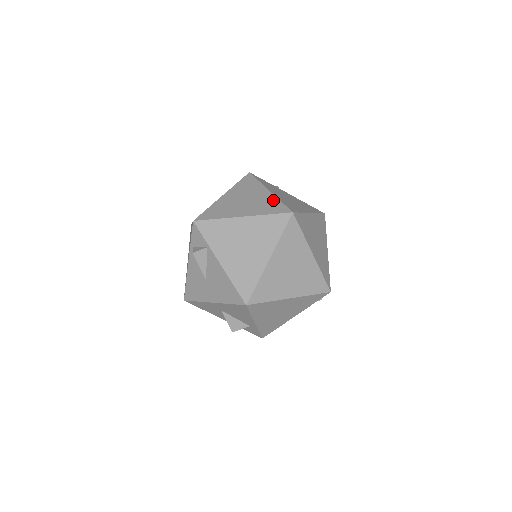
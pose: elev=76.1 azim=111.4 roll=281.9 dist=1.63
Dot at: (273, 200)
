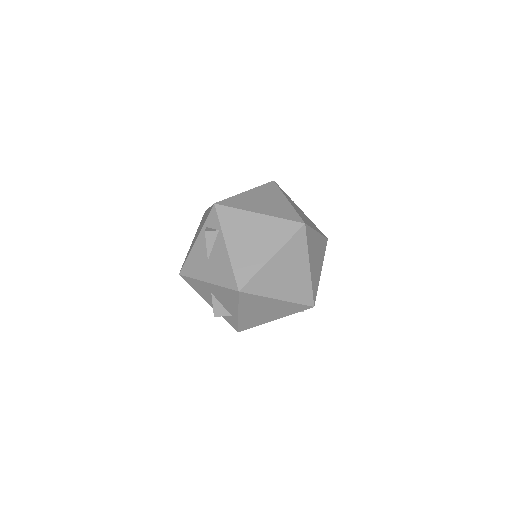
Dot at: (290, 209)
